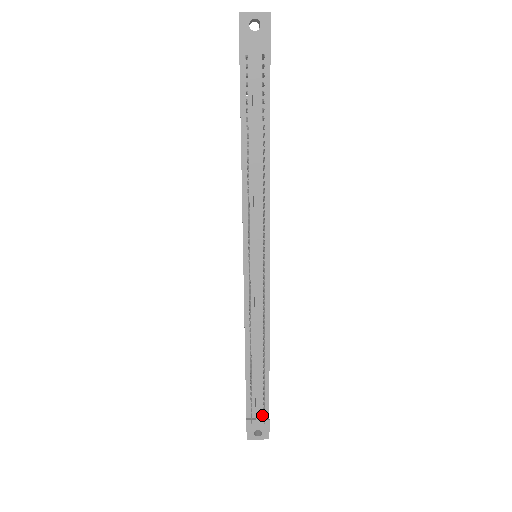
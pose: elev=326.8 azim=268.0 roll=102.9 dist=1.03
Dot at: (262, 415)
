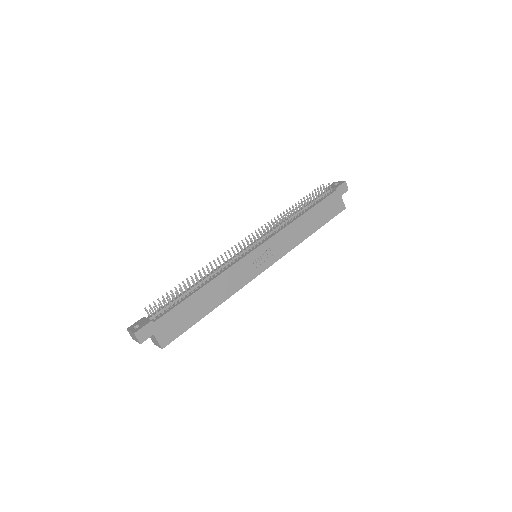
Dot at: (153, 320)
